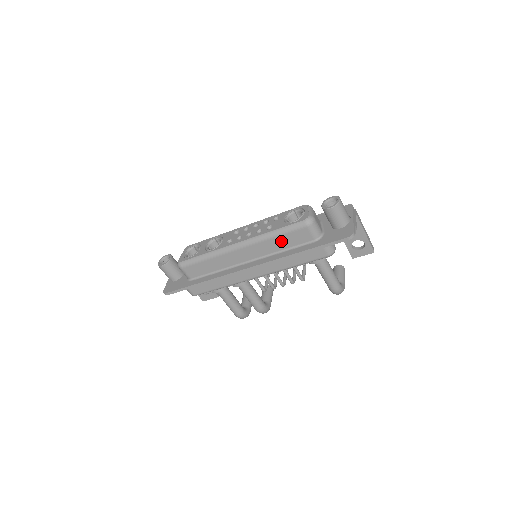
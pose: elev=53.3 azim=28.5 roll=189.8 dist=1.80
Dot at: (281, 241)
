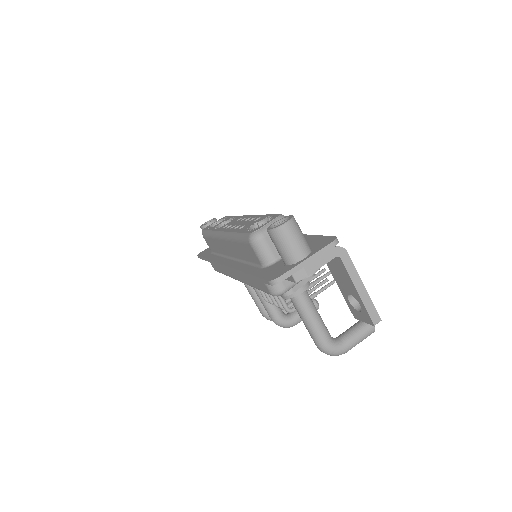
Dot at: (241, 249)
